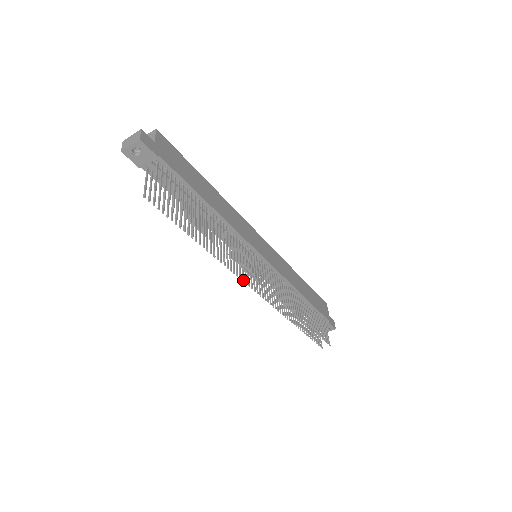
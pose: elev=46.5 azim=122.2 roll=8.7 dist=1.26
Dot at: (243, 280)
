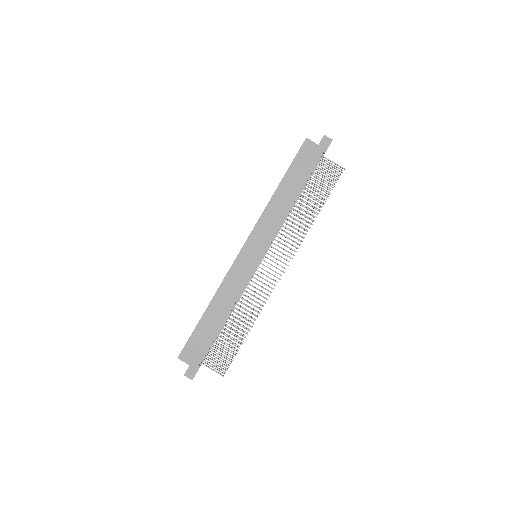
Dot at: occluded
